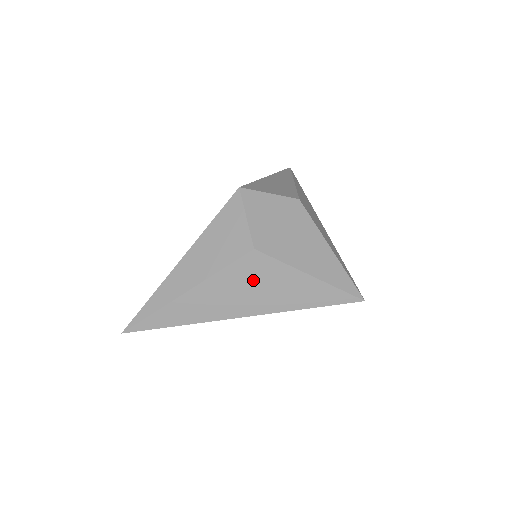
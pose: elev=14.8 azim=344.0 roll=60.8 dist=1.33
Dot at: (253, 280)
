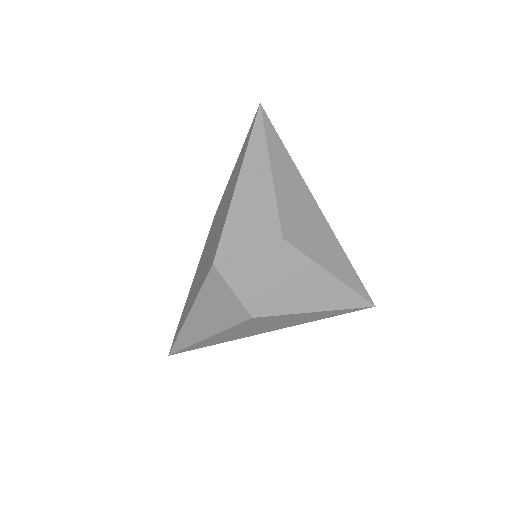
Dot at: (261, 324)
